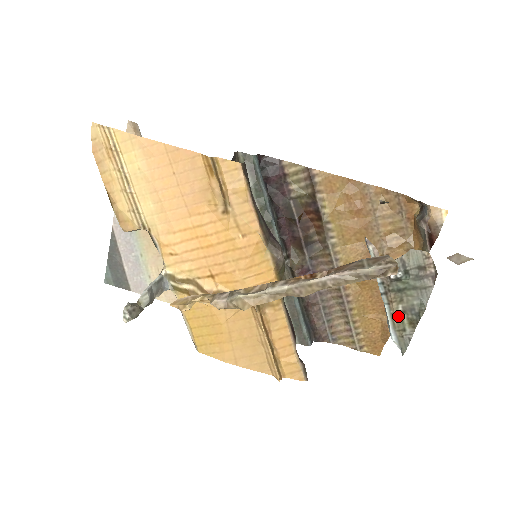
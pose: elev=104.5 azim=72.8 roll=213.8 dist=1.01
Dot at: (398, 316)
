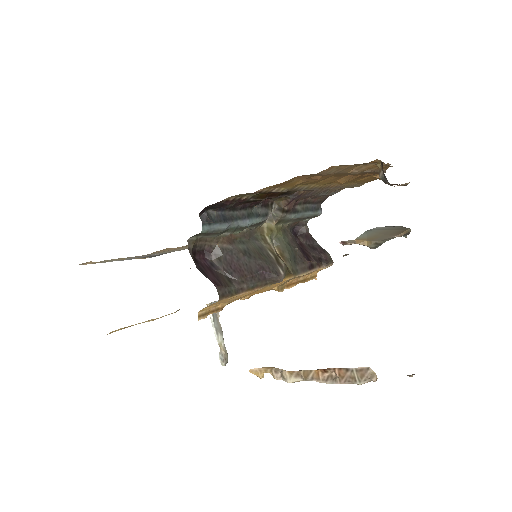
Dot at: occluded
